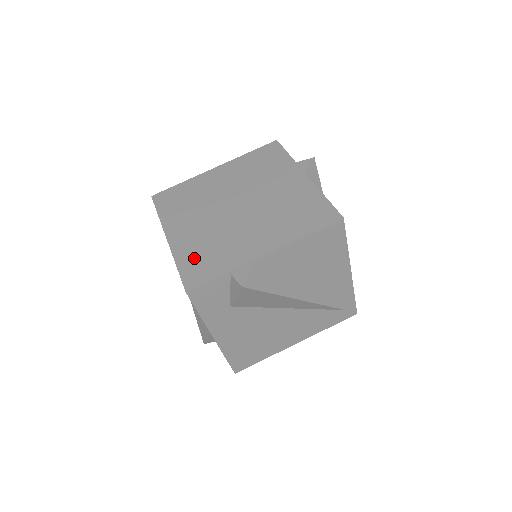
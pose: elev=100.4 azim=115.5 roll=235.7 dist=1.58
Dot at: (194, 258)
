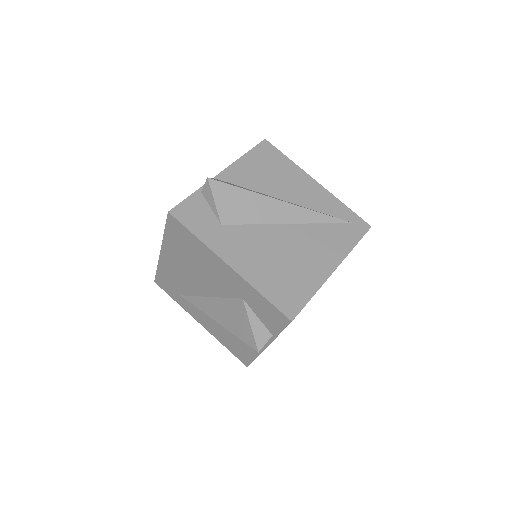
Dot at: occluded
